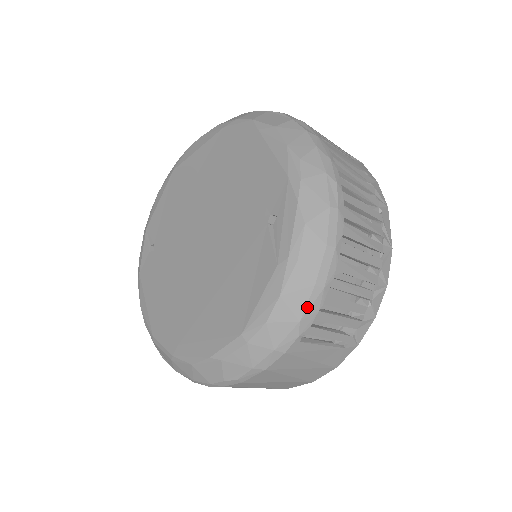
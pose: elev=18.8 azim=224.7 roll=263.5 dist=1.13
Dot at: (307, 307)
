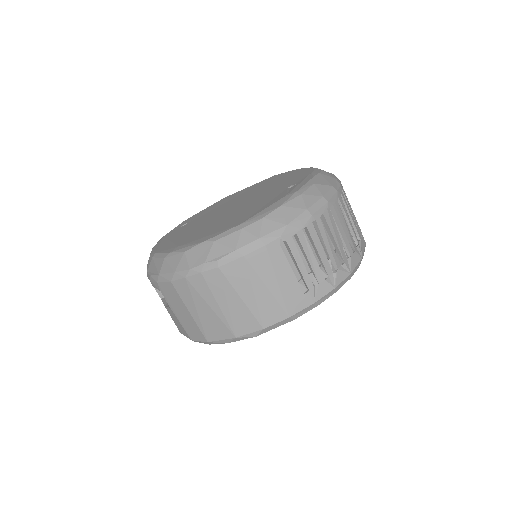
Dot at: (296, 219)
